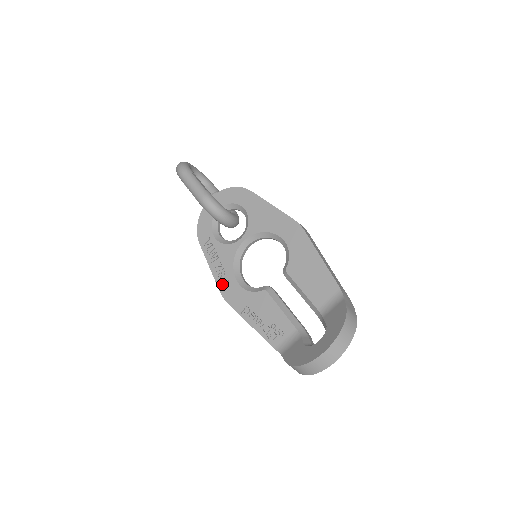
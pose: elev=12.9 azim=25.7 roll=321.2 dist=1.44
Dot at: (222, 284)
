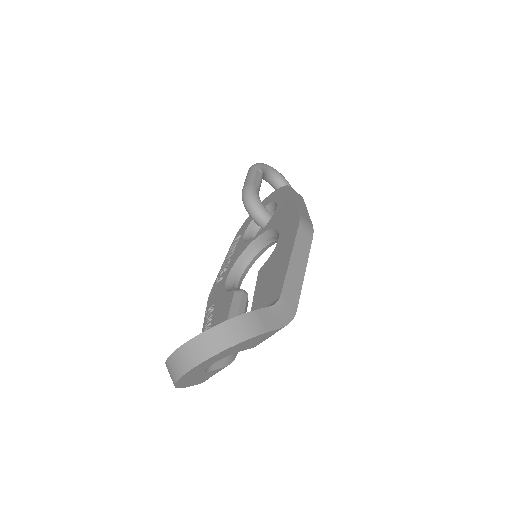
Dot at: (217, 281)
